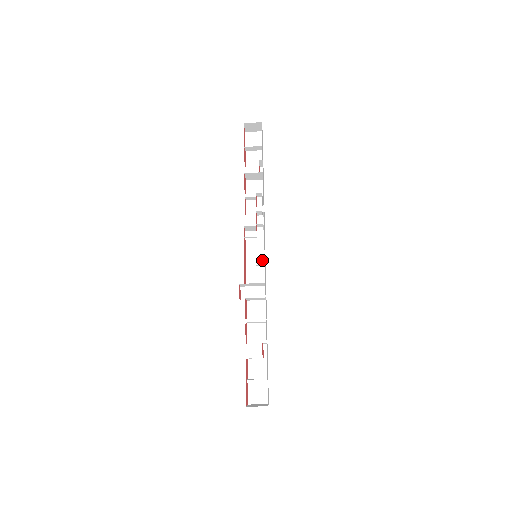
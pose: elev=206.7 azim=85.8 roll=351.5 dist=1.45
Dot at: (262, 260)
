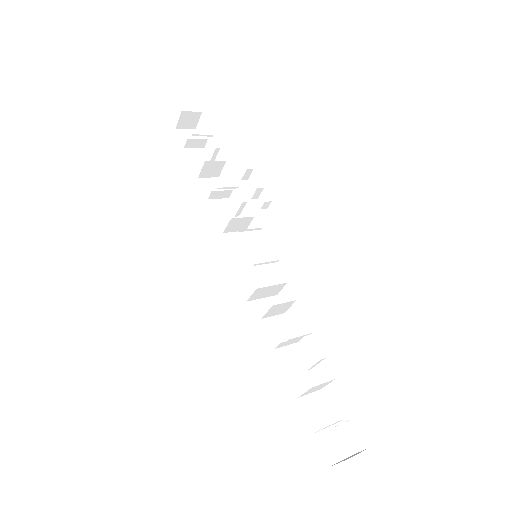
Dot at: (258, 265)
